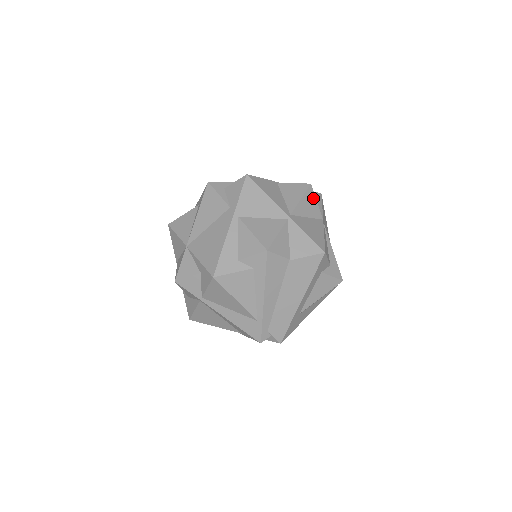
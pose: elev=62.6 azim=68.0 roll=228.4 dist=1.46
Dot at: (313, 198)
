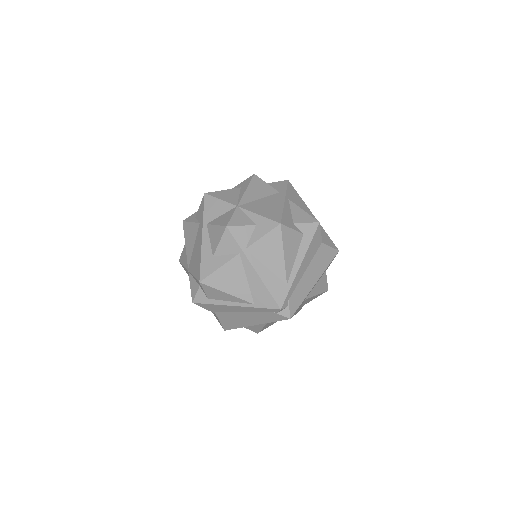
Dot at: occluded
